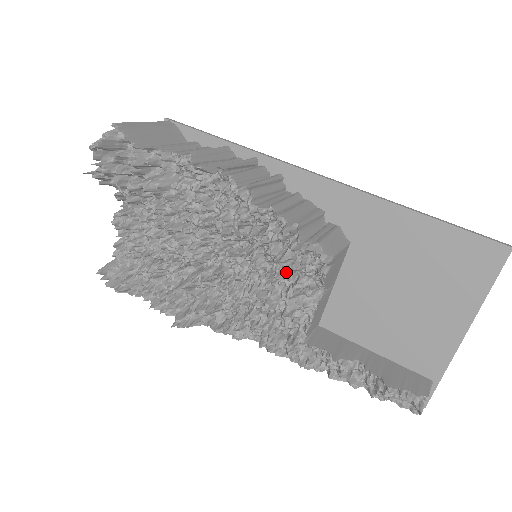
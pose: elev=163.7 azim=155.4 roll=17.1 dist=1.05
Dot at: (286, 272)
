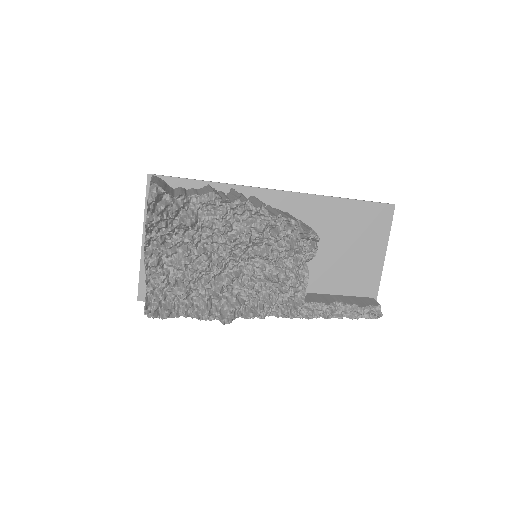
Dot at: occluded
